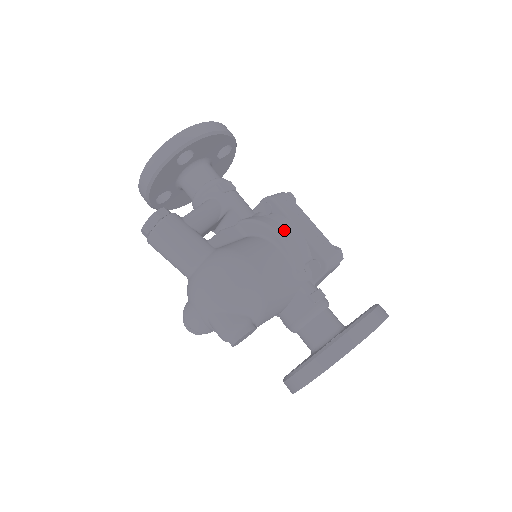
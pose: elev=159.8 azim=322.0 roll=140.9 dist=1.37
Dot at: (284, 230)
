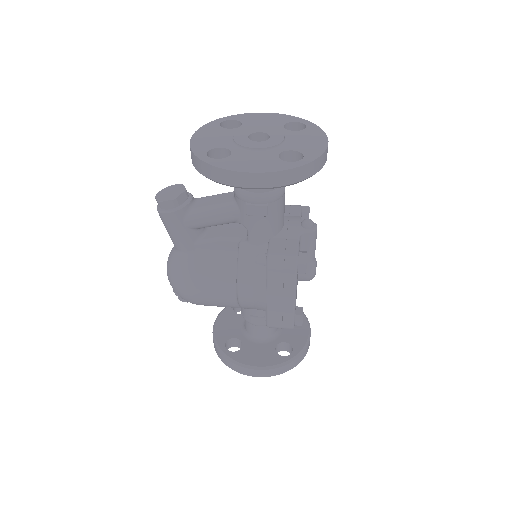
Dot at: (249, 291)
